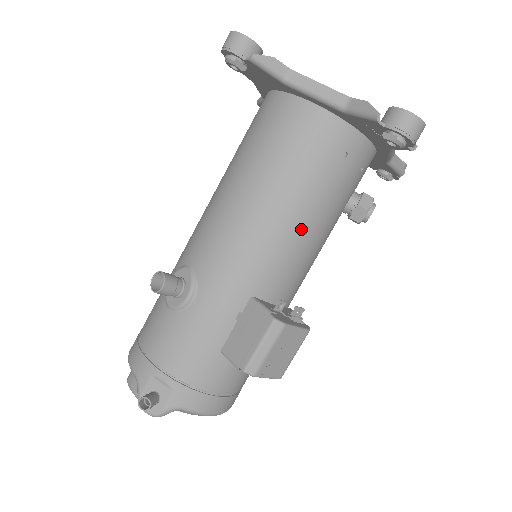
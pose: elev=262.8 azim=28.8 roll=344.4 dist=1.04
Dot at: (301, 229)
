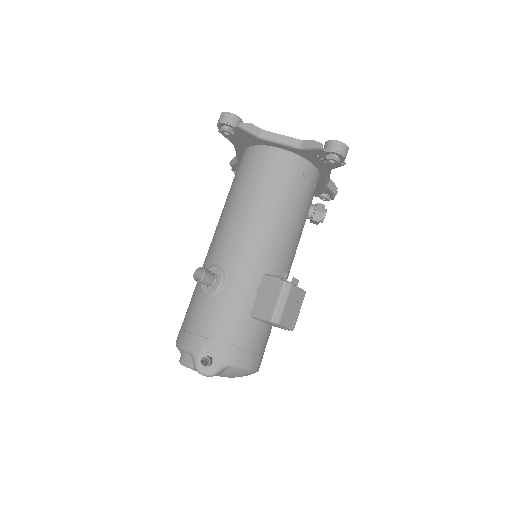
Dot at: (287, 225)
